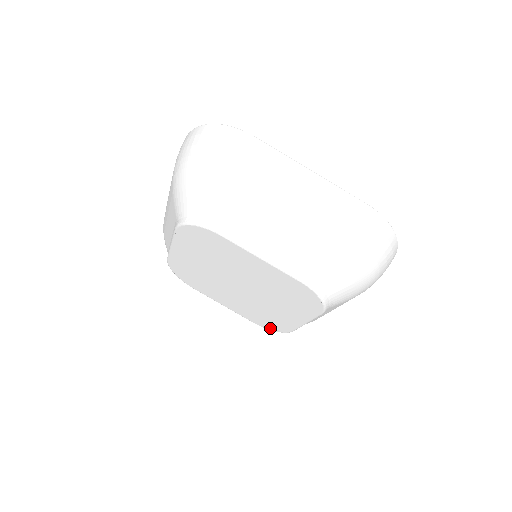
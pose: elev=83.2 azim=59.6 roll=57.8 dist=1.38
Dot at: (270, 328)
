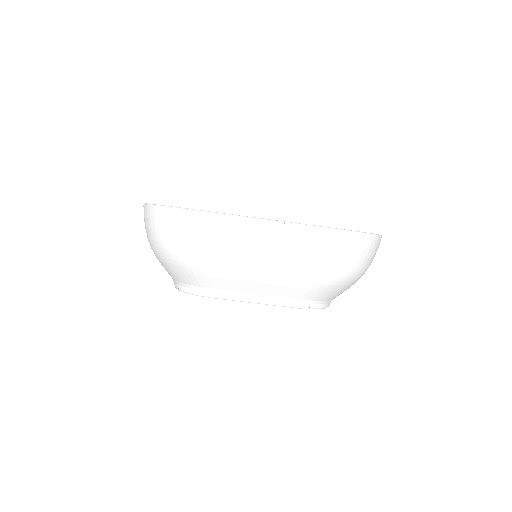
Dot at: occluded
